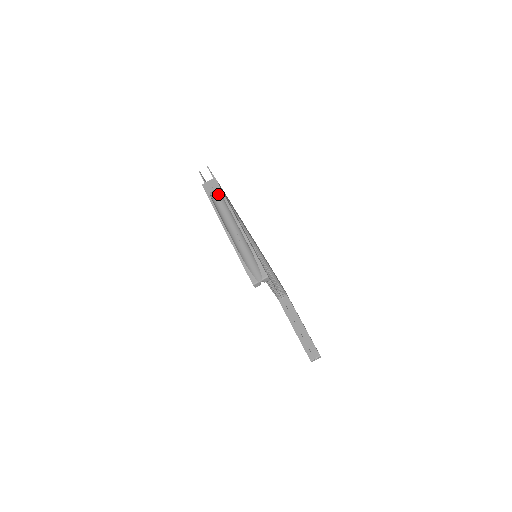
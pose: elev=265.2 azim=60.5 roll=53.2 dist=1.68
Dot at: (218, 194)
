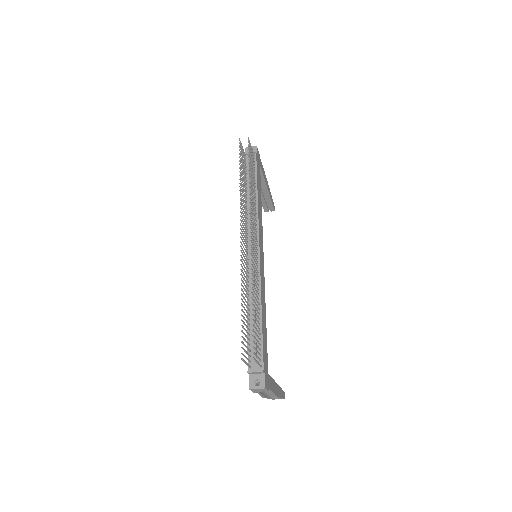
Dot at: occluded
